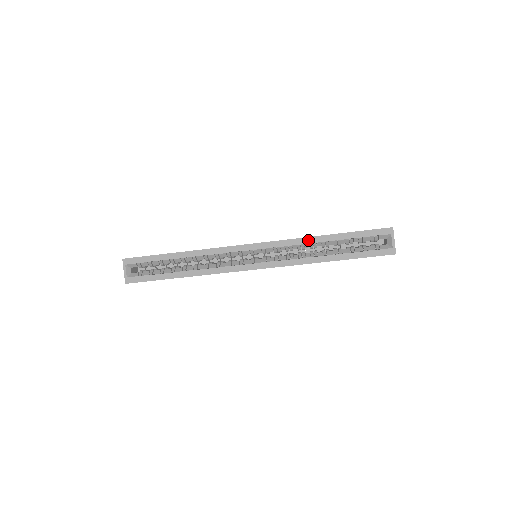
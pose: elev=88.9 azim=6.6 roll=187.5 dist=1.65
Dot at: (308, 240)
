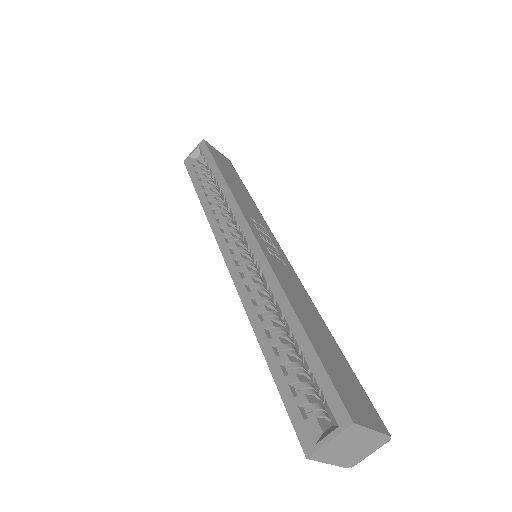
Dot at: (278, 291)
